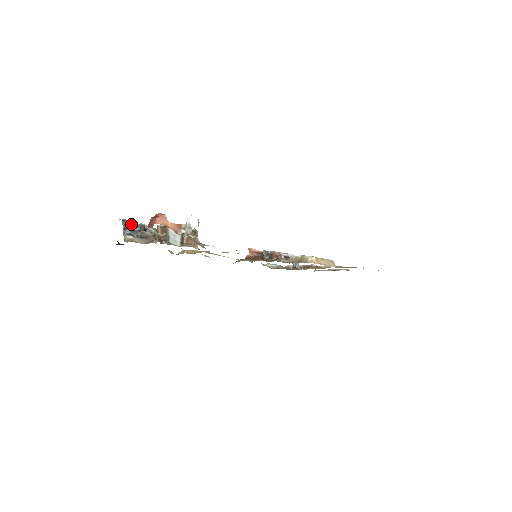
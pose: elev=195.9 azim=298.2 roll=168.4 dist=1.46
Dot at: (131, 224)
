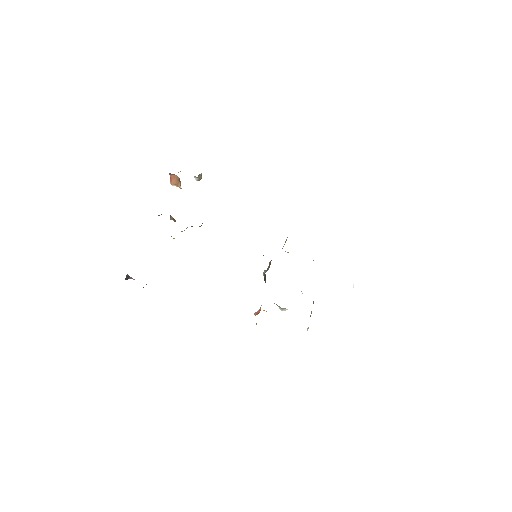
Dot at: occluded
